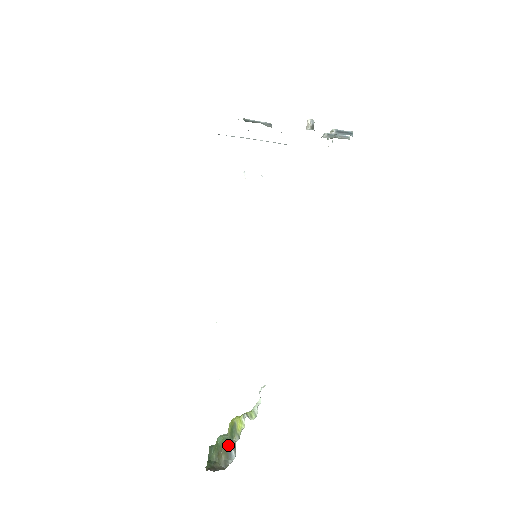
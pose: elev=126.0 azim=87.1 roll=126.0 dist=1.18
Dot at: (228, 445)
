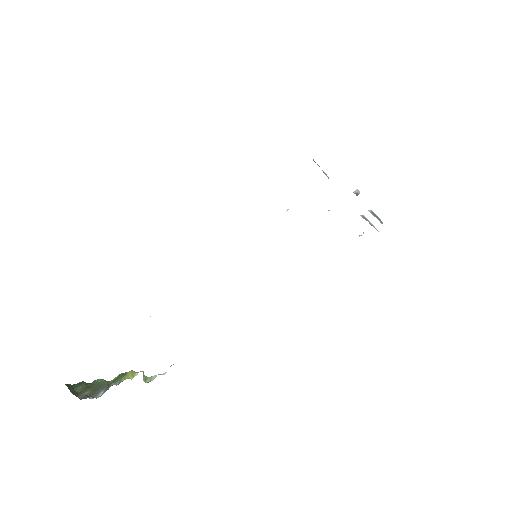
Dot at: (102, 387)
